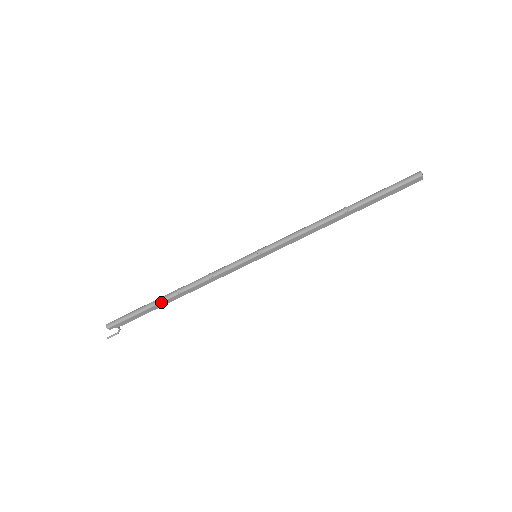
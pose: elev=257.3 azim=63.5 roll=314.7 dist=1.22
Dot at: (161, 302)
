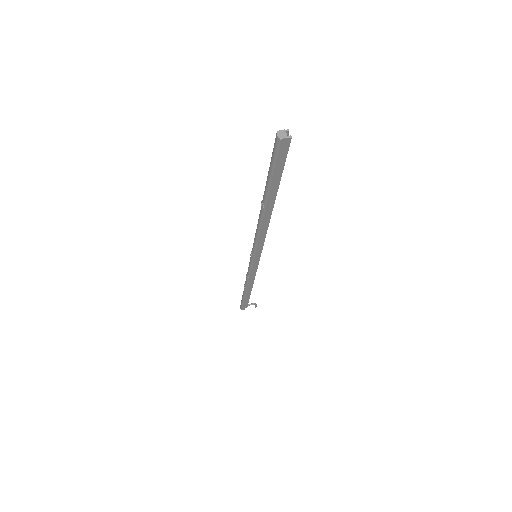
Dot at: (245, 295)
